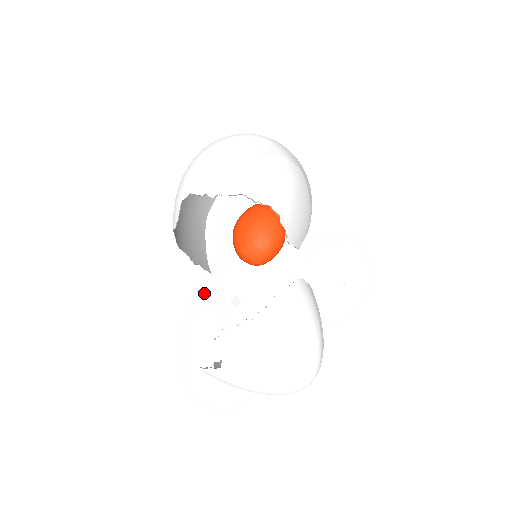
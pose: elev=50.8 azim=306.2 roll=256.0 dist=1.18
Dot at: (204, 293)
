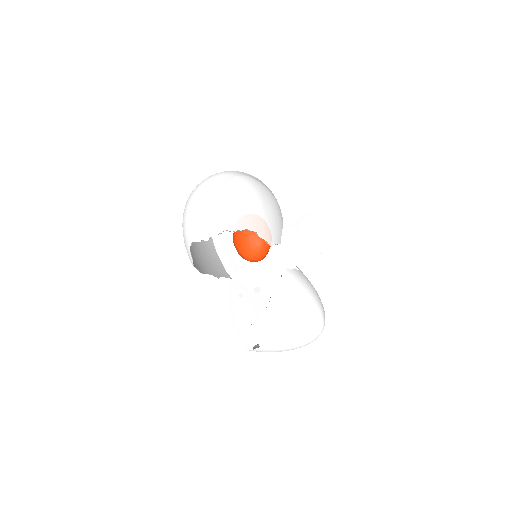
Dot at: (234, 292)
